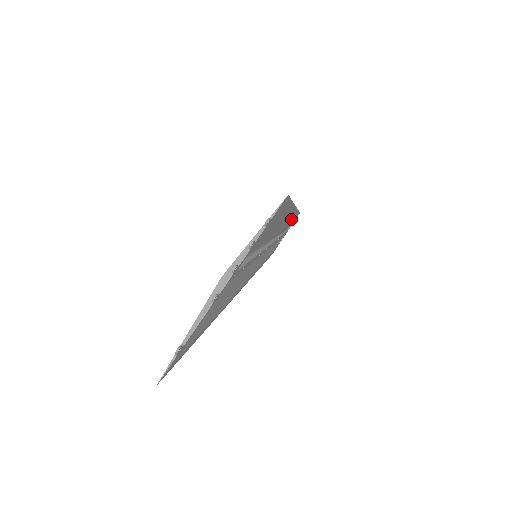
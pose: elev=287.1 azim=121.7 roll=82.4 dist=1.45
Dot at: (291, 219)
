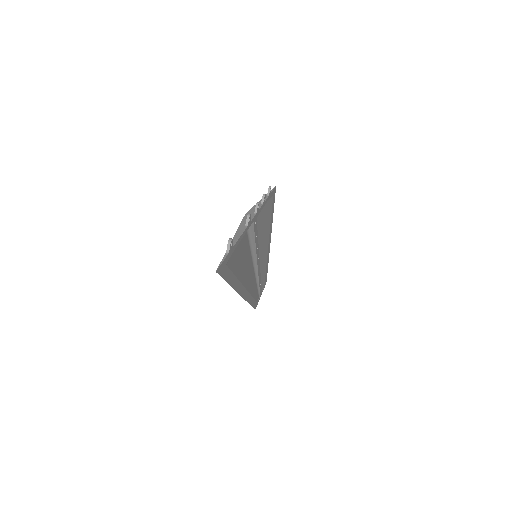
Dot at: (265, 271)
